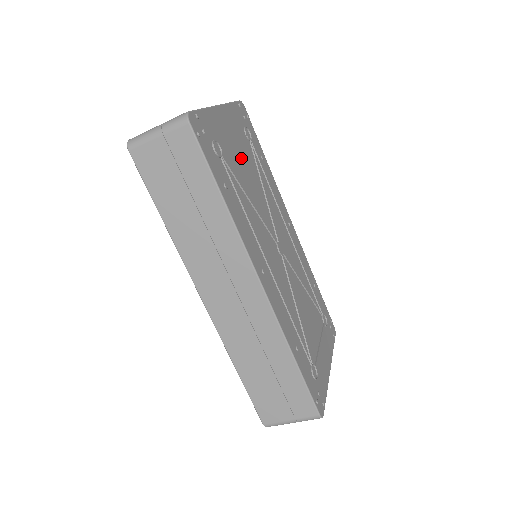
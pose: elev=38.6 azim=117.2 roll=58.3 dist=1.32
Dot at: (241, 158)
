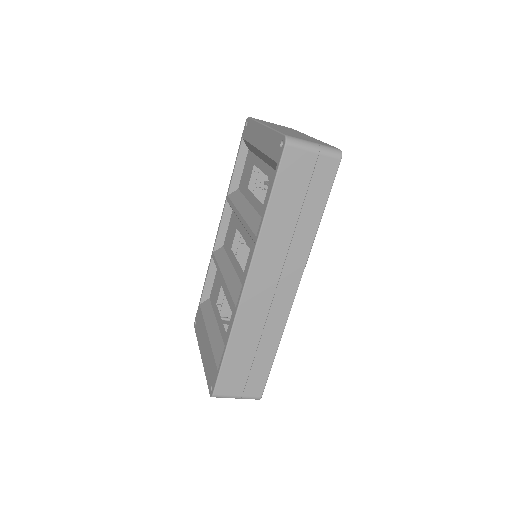
Dot at: occluded
